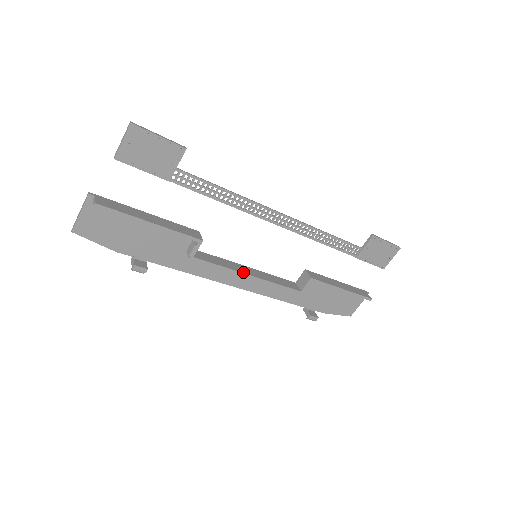
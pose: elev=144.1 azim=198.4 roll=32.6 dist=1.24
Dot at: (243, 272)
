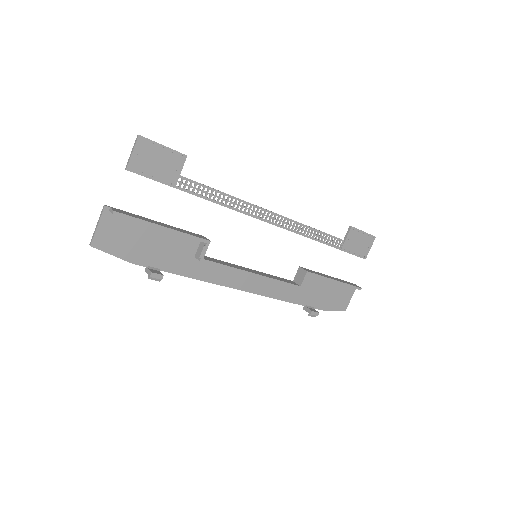
Dot at: (248, 271)
